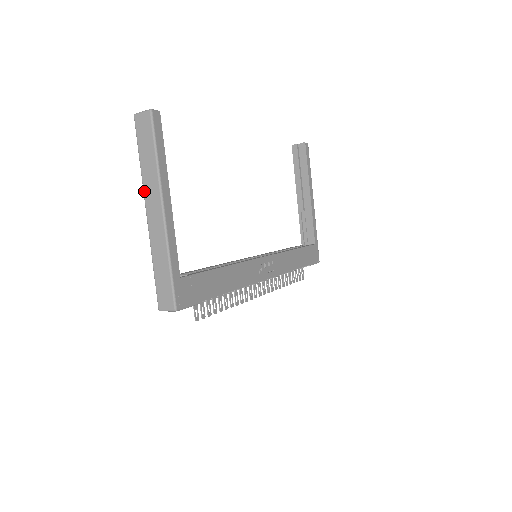
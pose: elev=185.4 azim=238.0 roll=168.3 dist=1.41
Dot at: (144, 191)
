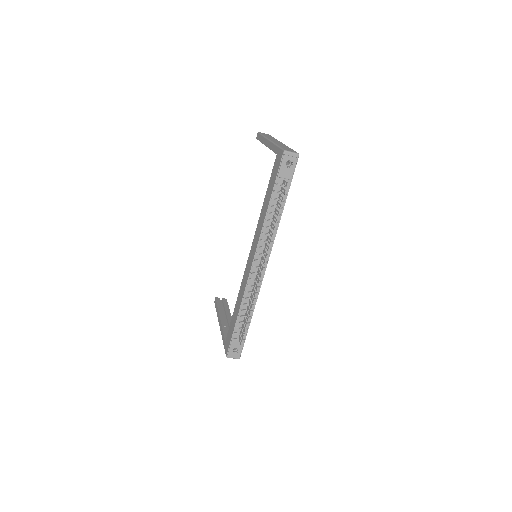
Dot at: (268, 138)
